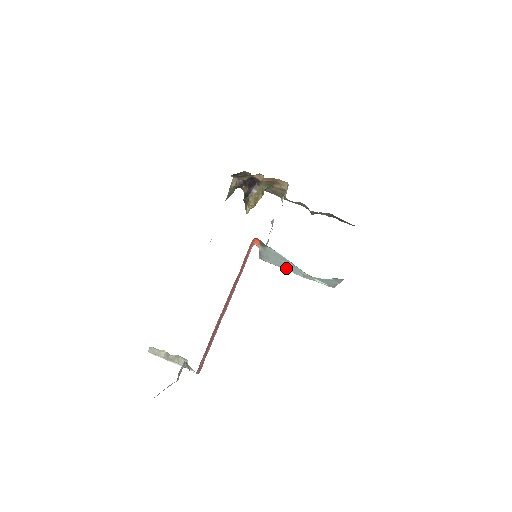
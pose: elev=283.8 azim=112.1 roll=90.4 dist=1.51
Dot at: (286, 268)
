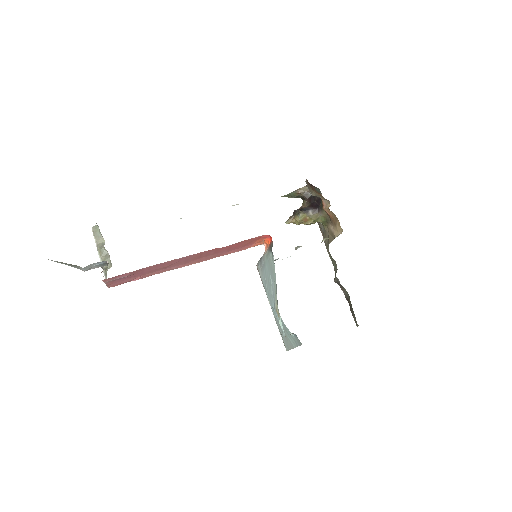
Dot at: (268, 290)
